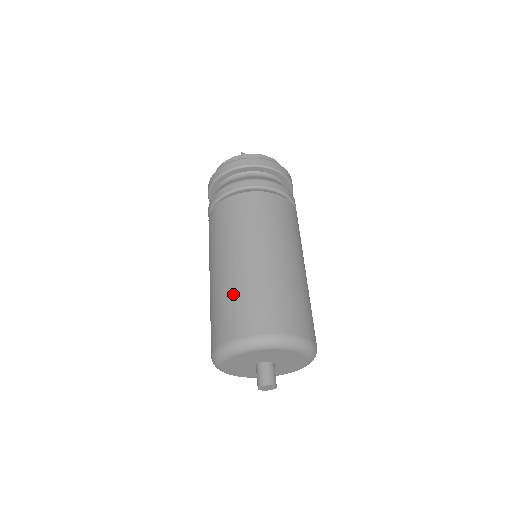
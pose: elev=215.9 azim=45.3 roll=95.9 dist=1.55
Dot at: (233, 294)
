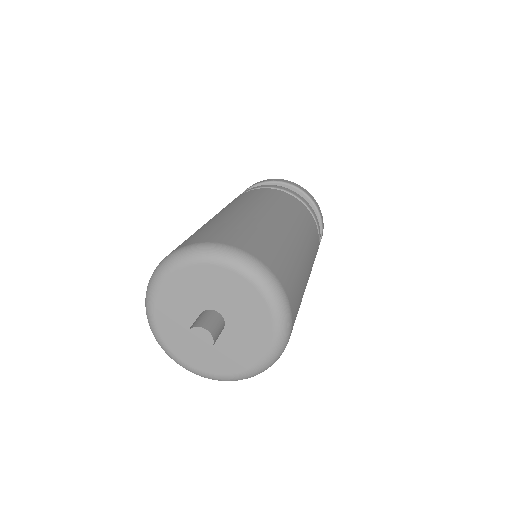
Dot at: occluded
